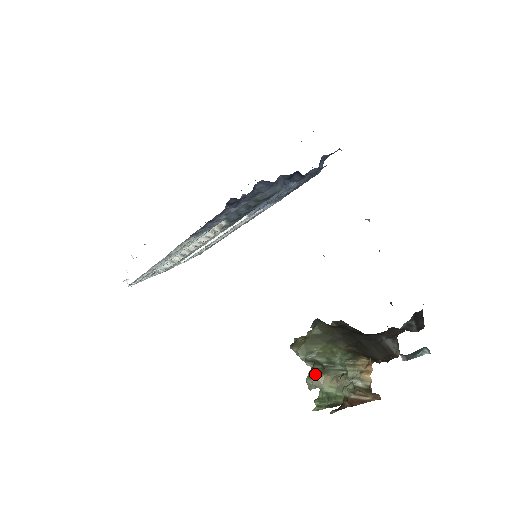
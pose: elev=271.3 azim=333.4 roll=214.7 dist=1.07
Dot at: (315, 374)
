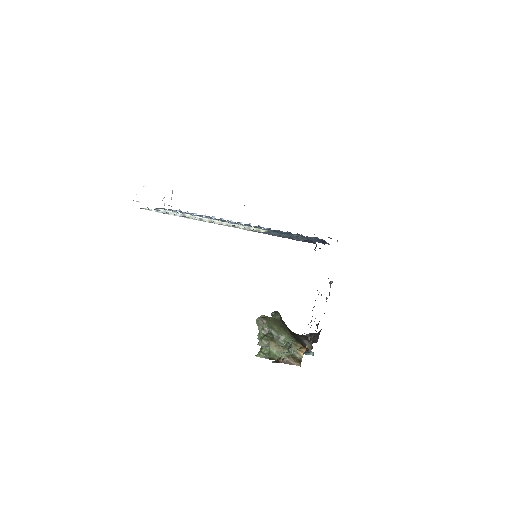
Dot at: (268, 339)
